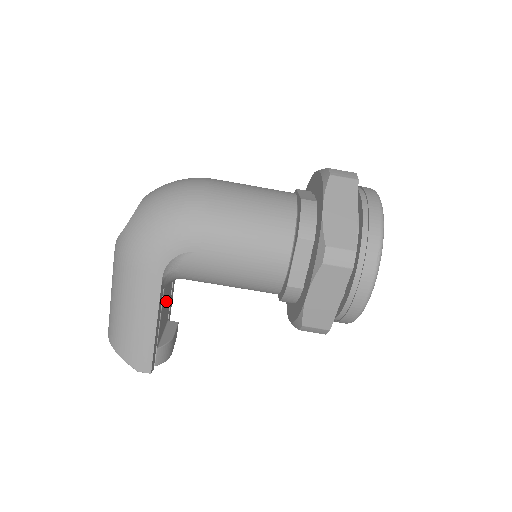
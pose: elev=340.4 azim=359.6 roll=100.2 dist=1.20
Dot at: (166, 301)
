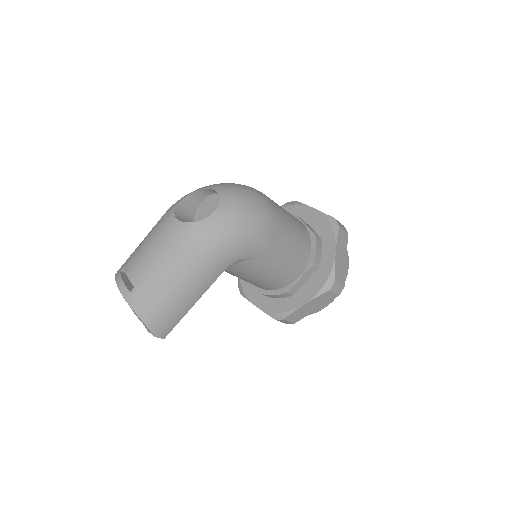
Dot at: occluded
